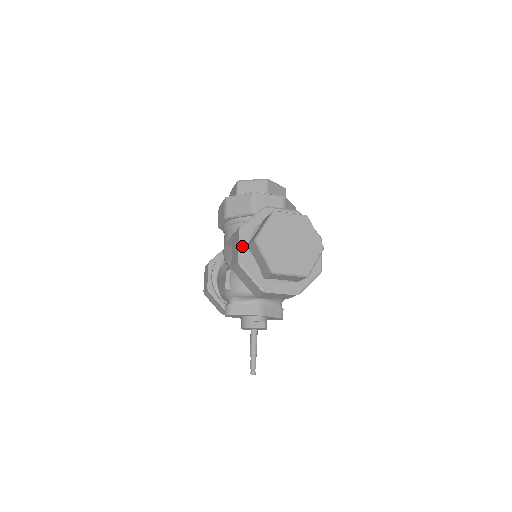
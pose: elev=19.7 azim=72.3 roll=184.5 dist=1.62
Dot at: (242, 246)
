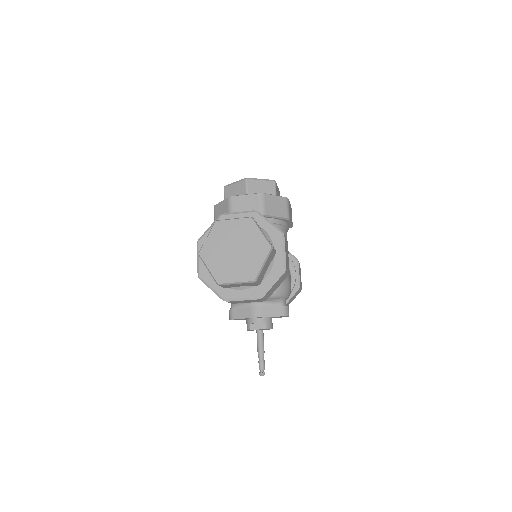
Dot at: (200, 260)
